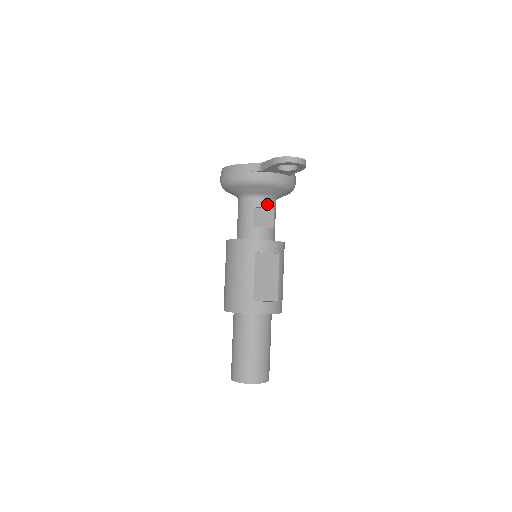
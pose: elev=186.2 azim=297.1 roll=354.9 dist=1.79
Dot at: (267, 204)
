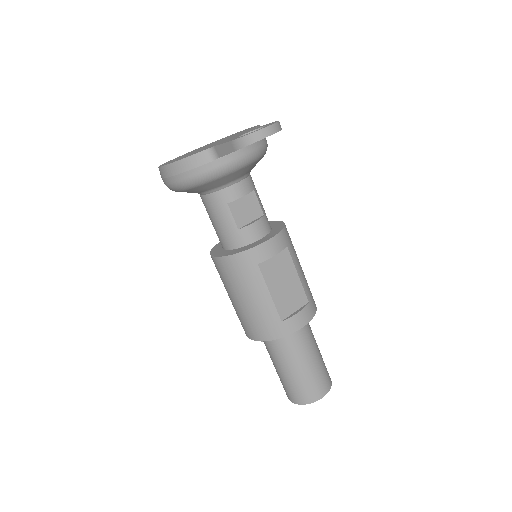
Dot at: (243, 190)
